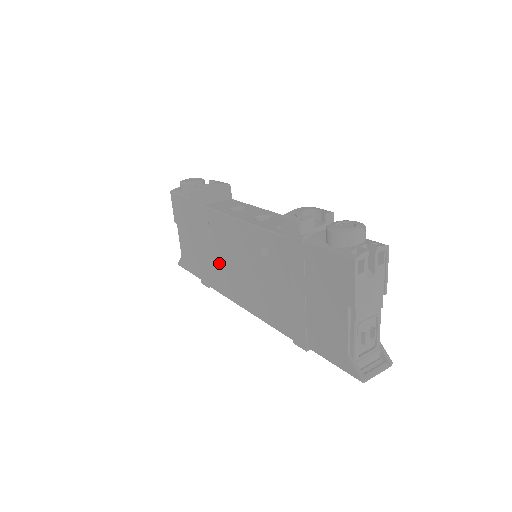
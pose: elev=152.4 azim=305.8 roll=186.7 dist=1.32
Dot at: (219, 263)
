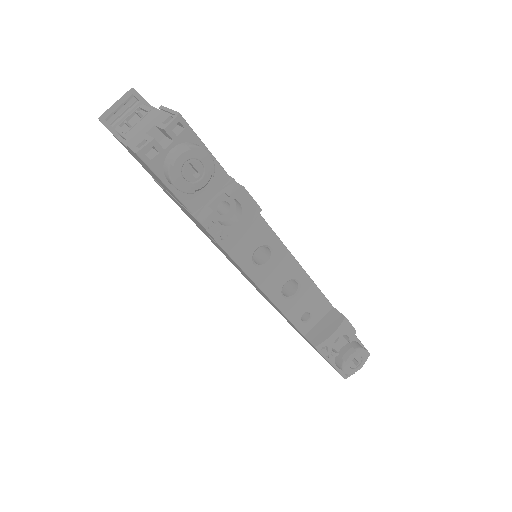
Dot at: (204, 232)
